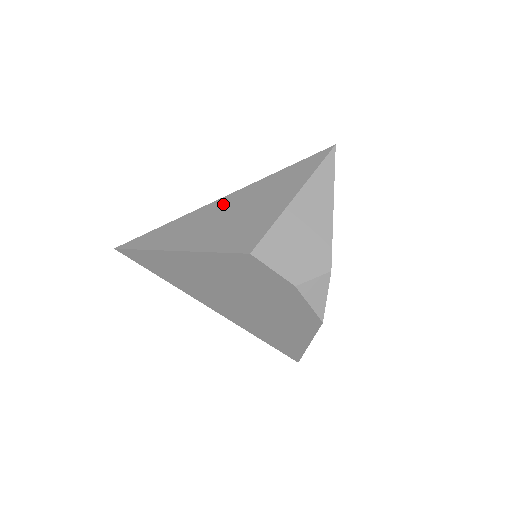
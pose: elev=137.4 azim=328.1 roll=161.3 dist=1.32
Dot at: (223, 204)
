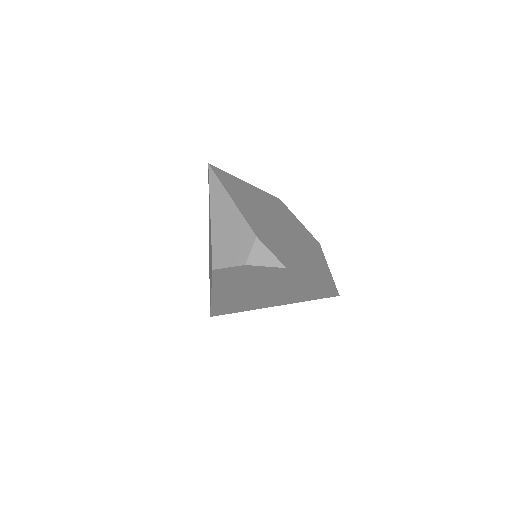
Dot at: (209, 248)
